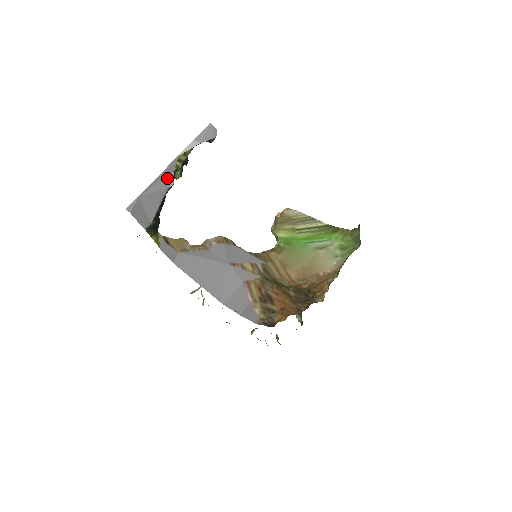
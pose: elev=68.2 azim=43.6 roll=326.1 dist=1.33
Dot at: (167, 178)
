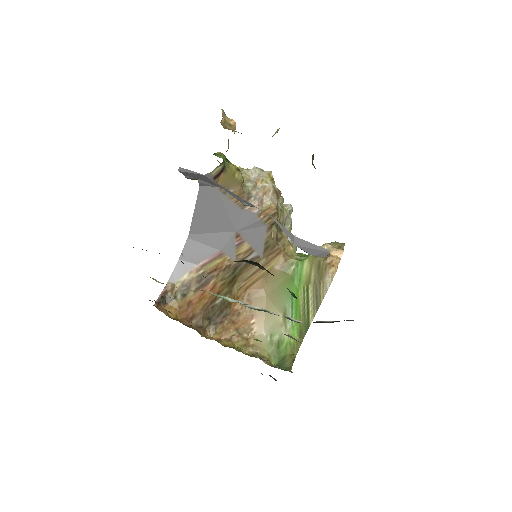
Dot at: (244, 200)
